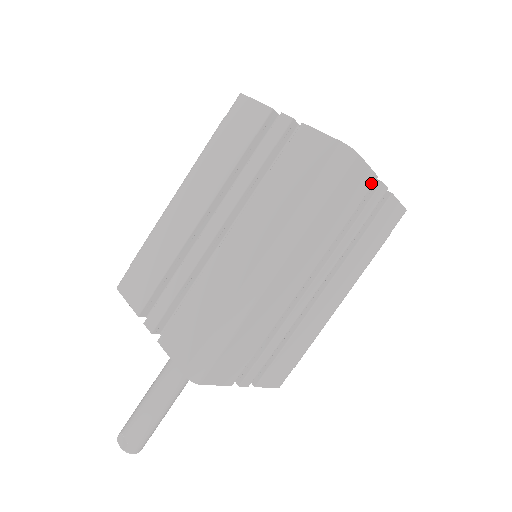
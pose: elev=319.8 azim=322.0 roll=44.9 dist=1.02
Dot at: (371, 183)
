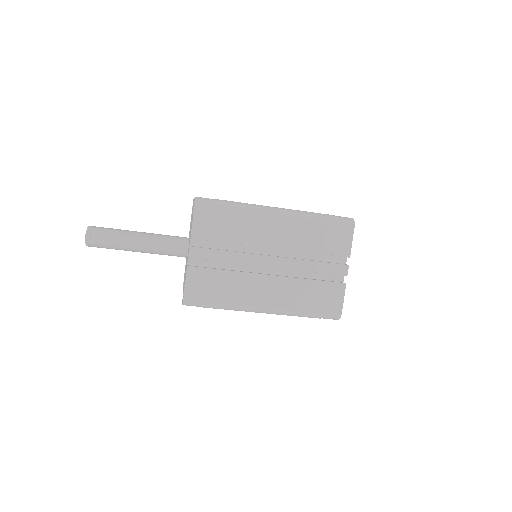
Dot at: occluded
